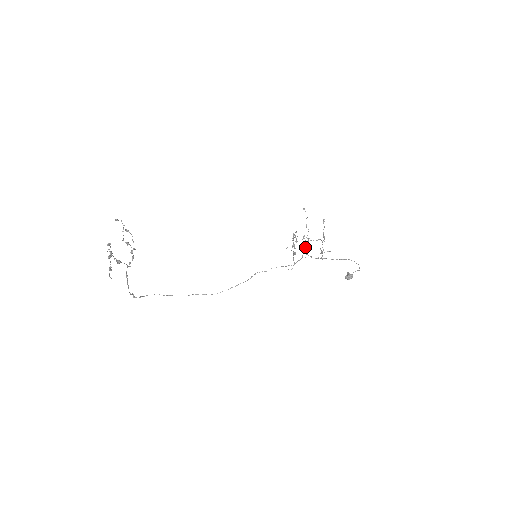
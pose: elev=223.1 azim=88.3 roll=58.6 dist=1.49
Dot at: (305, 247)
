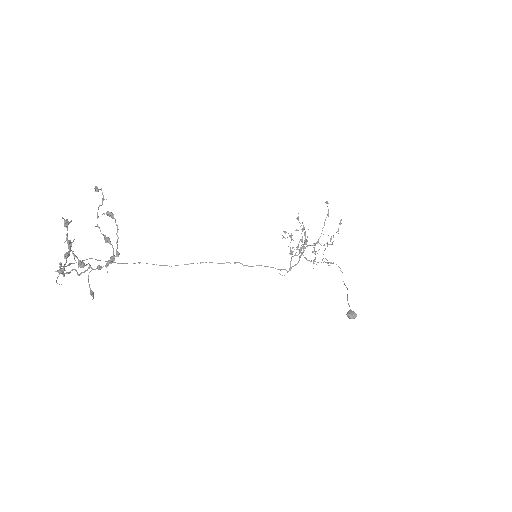
Dot at: occluded
